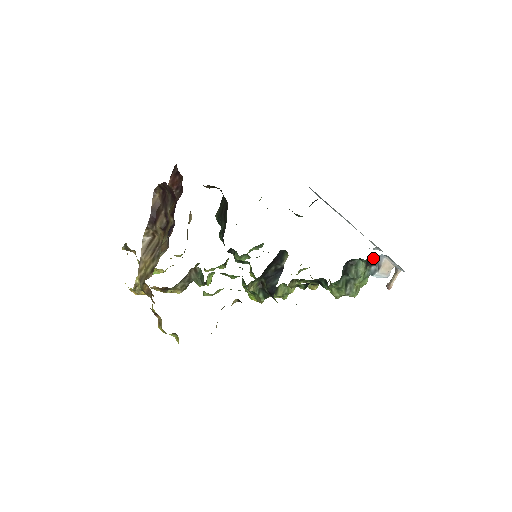
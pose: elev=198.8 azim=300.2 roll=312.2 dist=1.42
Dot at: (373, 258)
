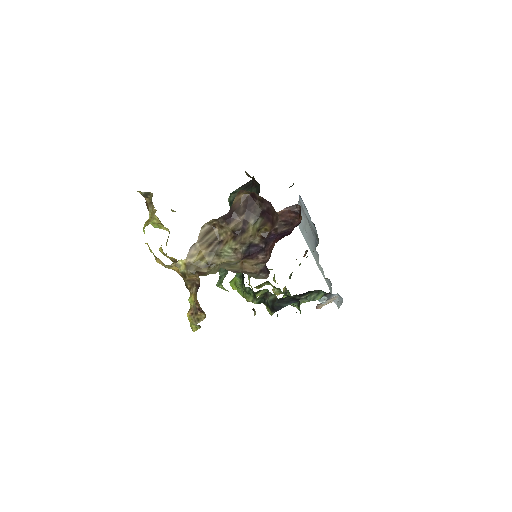
Dot at: occluded
